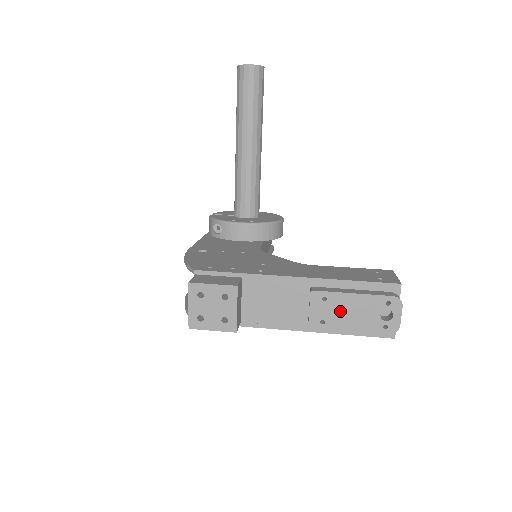
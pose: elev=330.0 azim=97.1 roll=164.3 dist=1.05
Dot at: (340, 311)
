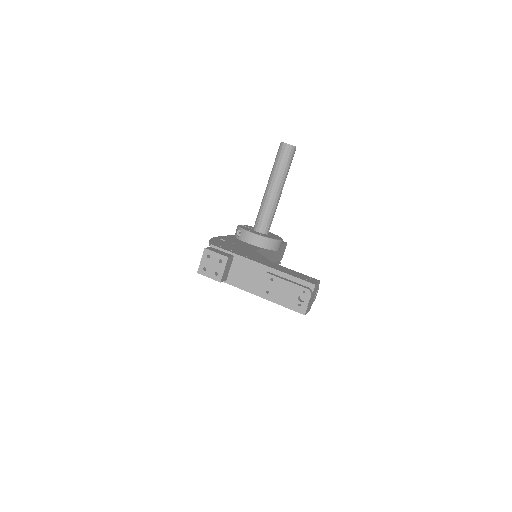
Dot at: (278, 289)
